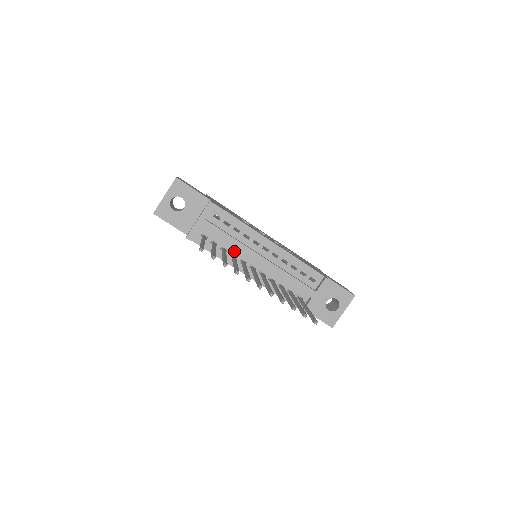
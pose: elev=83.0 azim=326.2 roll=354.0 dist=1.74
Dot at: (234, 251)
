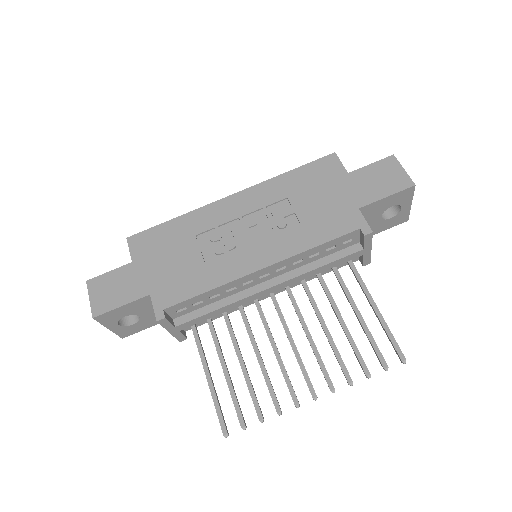
Dot at: occluded
